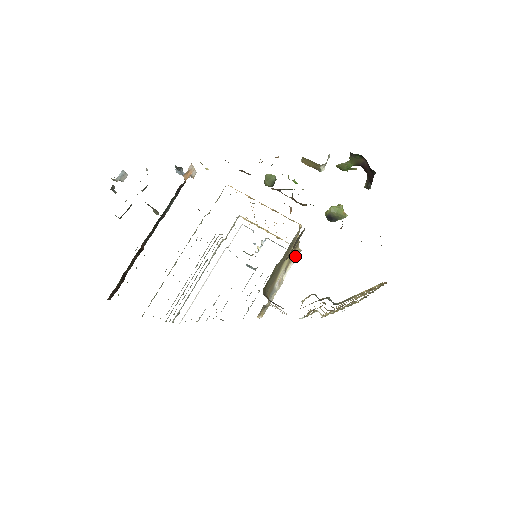
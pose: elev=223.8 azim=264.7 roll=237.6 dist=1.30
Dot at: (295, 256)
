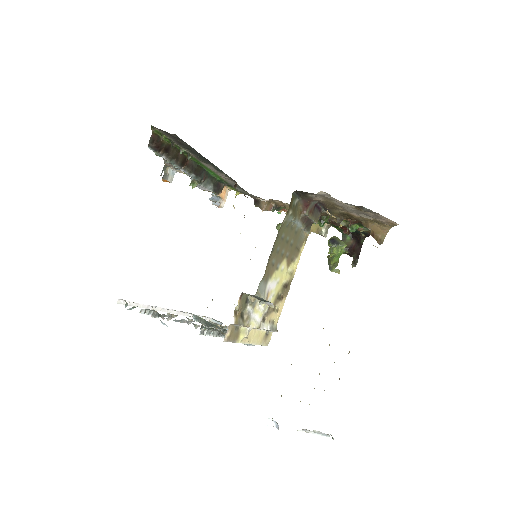
Dot at: (272, 326)
